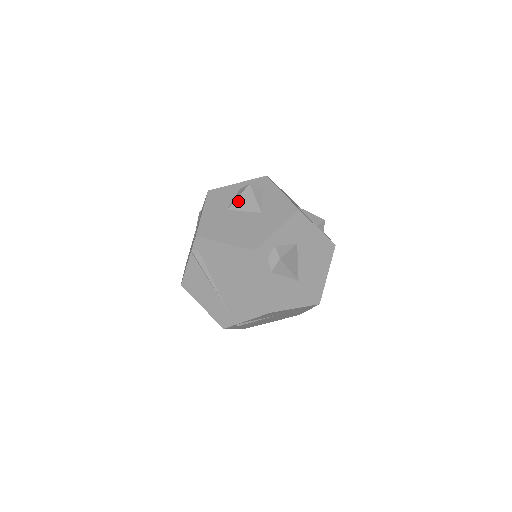
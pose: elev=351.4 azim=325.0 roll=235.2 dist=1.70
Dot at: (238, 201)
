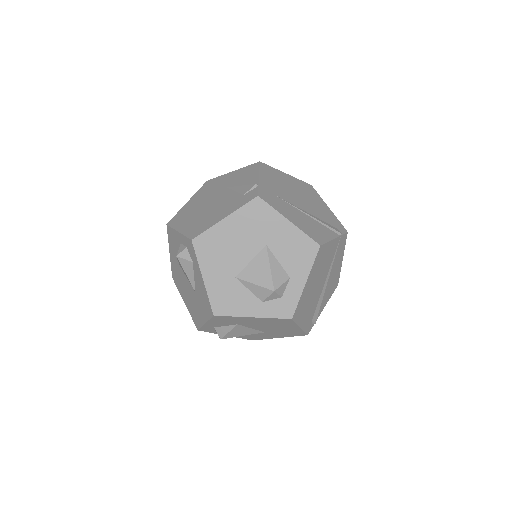
Dot at: (180, 265)
